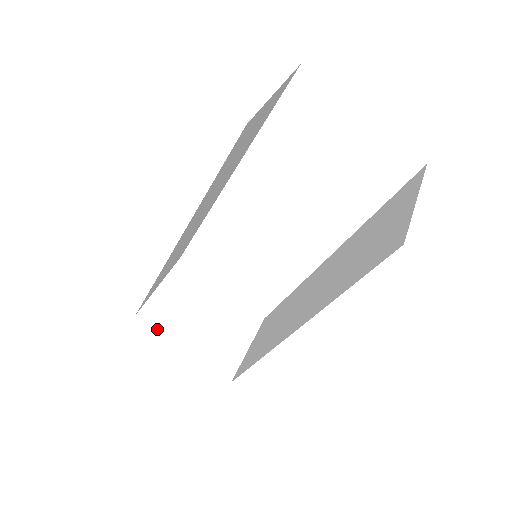
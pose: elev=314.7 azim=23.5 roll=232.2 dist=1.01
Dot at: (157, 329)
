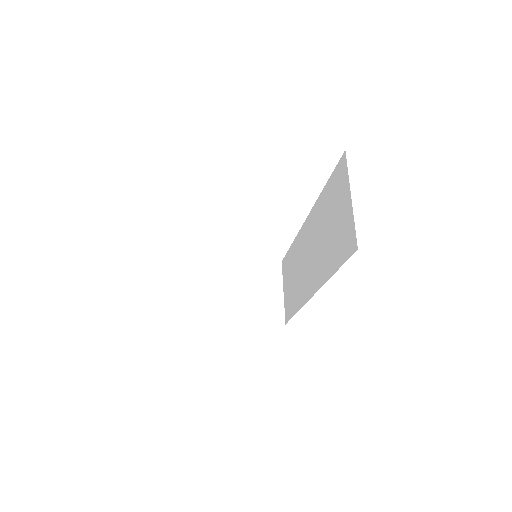
Dot at: (215, 323)
